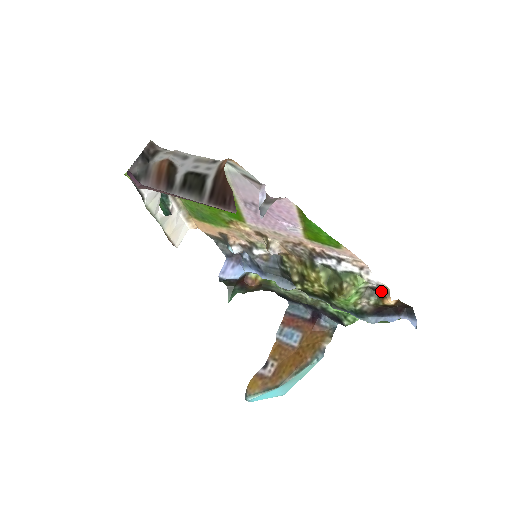
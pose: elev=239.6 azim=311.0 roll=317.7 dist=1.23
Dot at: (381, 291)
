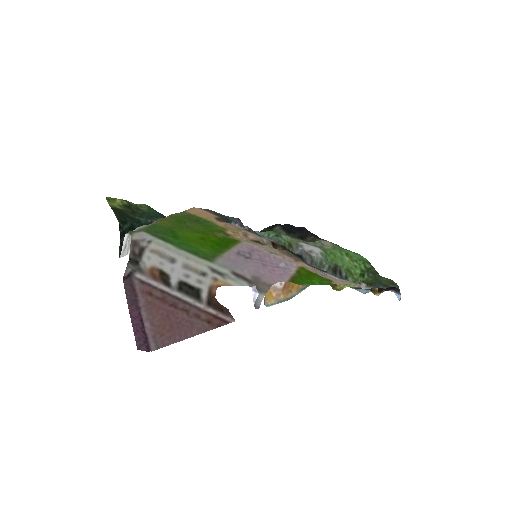
Dot at: occluded
